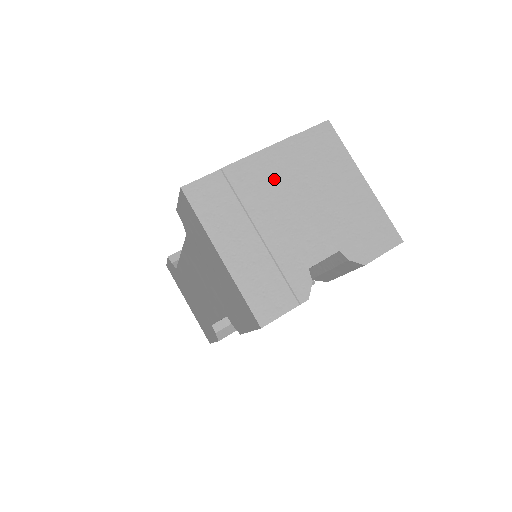
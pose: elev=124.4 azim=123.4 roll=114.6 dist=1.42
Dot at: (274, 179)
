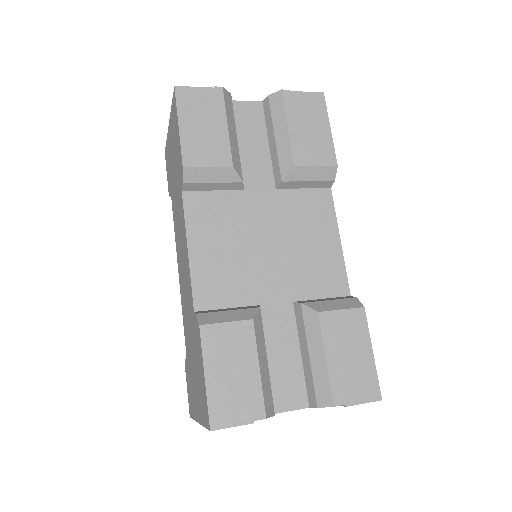
Dot at: occluded
